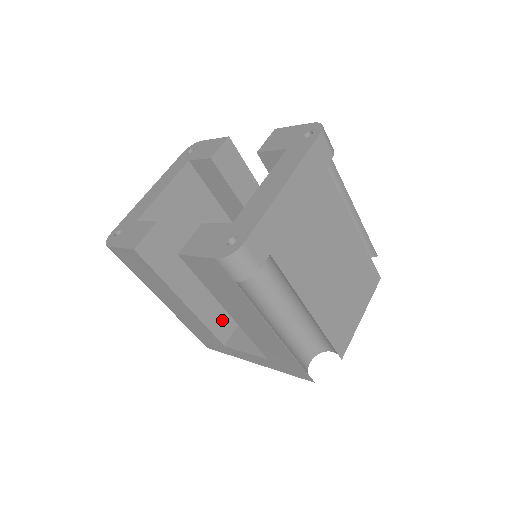
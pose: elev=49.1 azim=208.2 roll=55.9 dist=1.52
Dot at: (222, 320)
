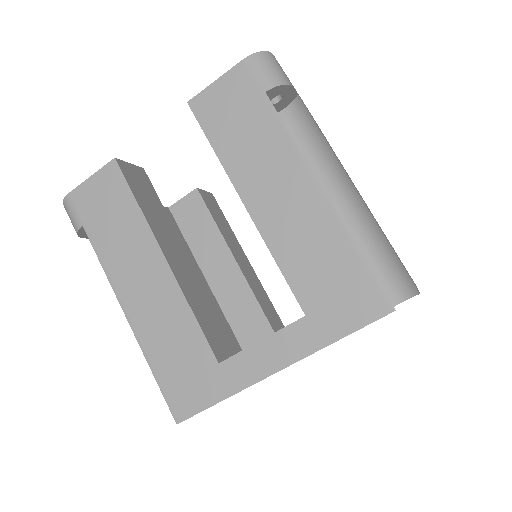
Dot at: (213, 326)
